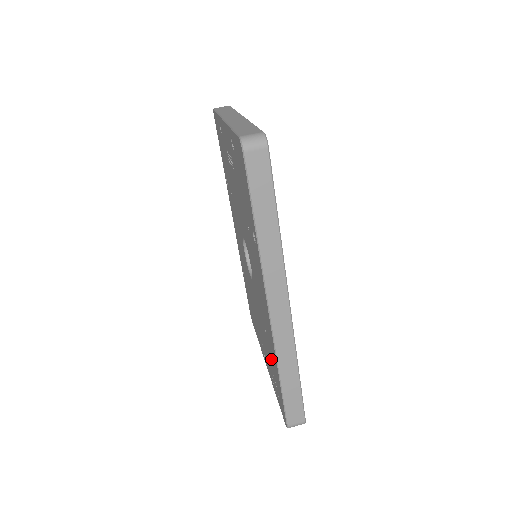
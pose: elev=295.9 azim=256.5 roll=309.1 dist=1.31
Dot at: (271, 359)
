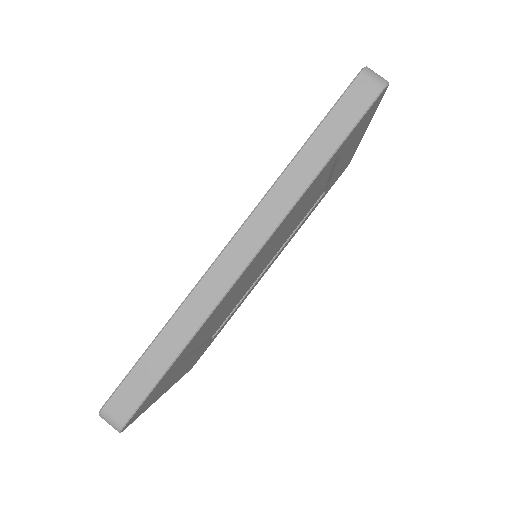
Dot at: occluded
